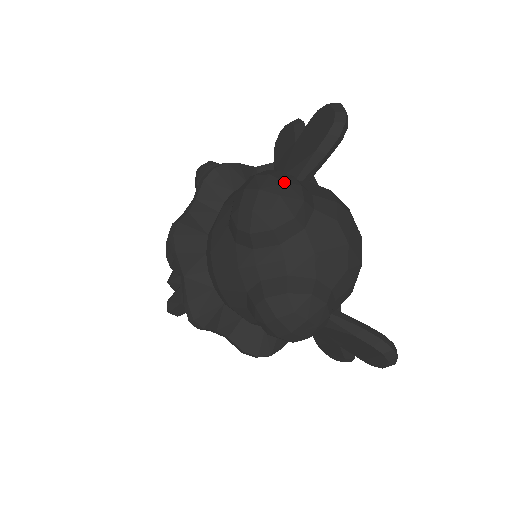
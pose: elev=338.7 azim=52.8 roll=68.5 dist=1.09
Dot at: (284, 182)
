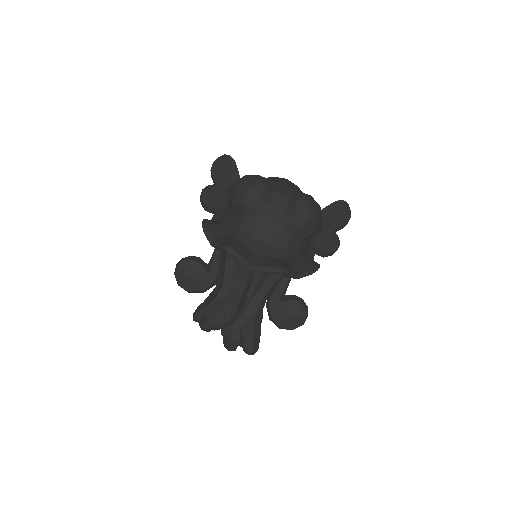
Dot at: (245, 176)
